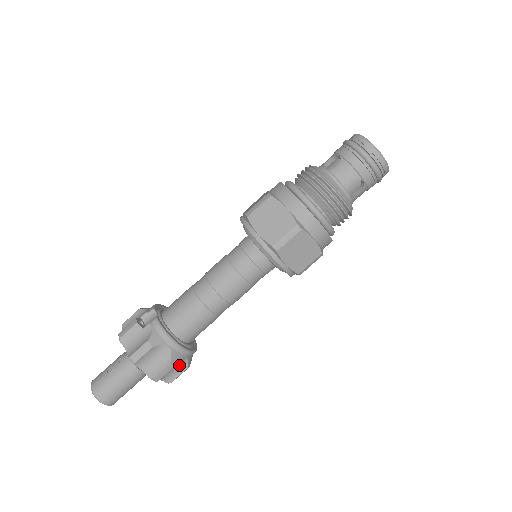
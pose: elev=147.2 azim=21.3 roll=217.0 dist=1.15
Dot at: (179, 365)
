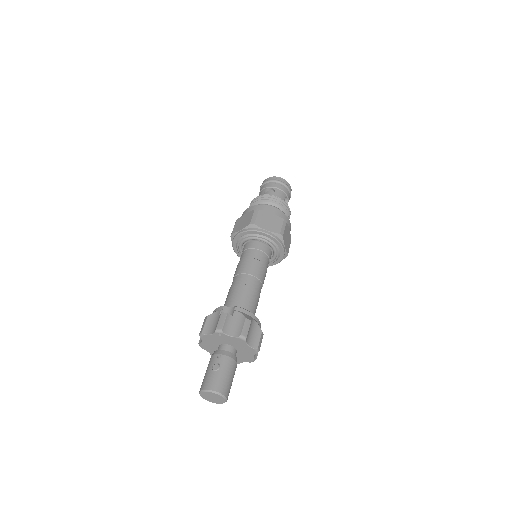
Dot at: occluded
